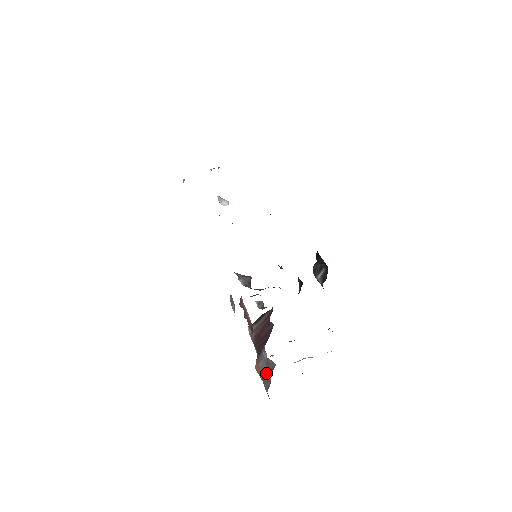
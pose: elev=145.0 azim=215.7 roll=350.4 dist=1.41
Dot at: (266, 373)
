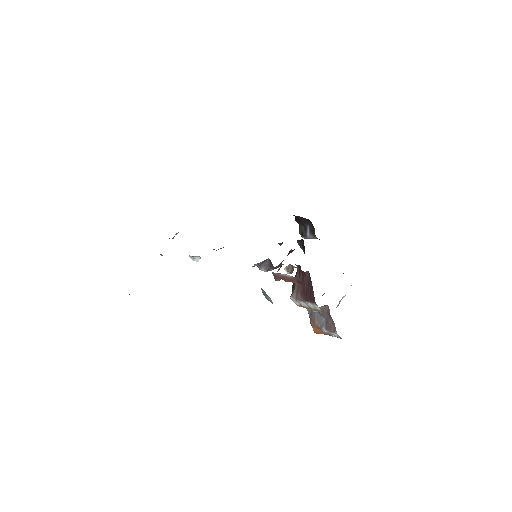
Dot at: (326, 321)
